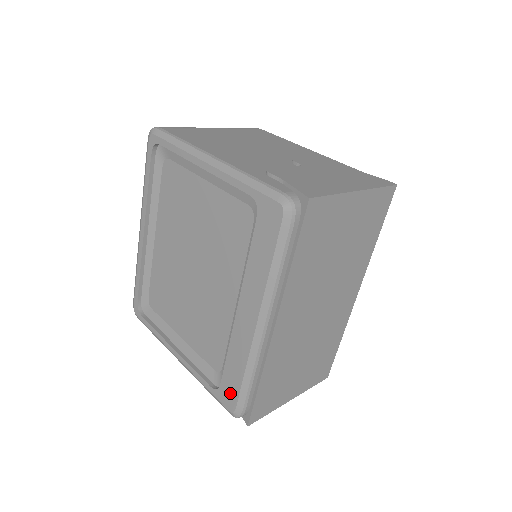
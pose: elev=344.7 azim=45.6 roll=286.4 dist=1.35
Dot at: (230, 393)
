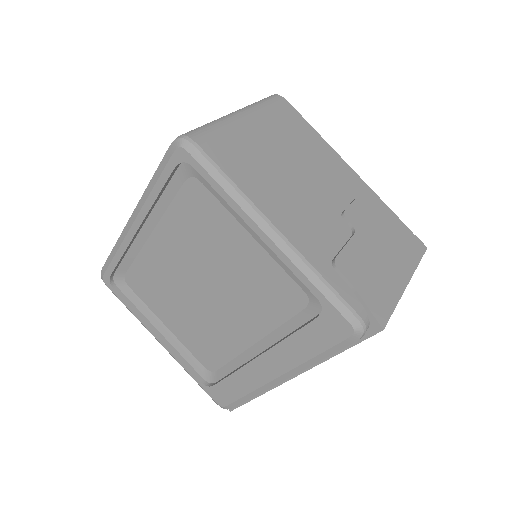
Dot at: (223, 396)
